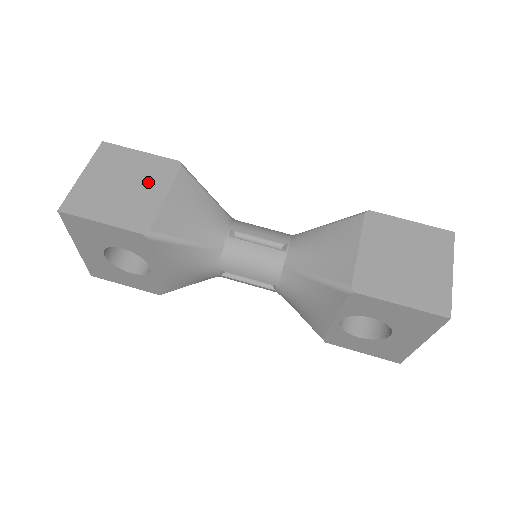
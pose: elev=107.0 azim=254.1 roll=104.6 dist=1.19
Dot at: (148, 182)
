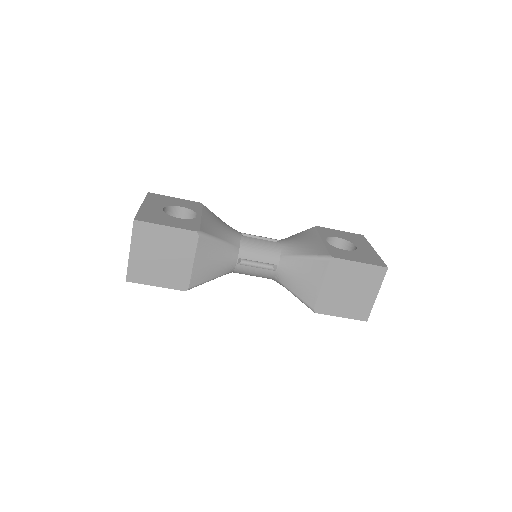
Dot at: (178, 253)
